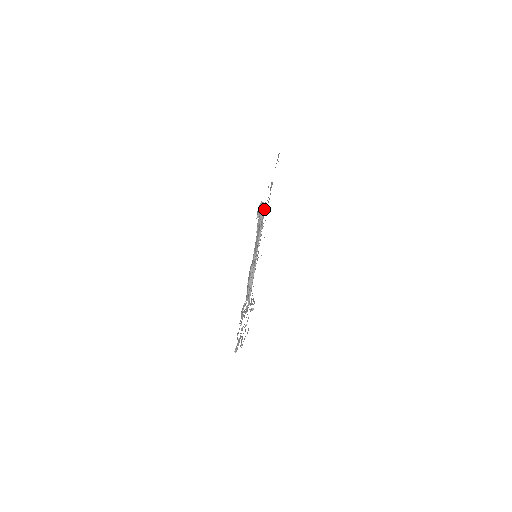
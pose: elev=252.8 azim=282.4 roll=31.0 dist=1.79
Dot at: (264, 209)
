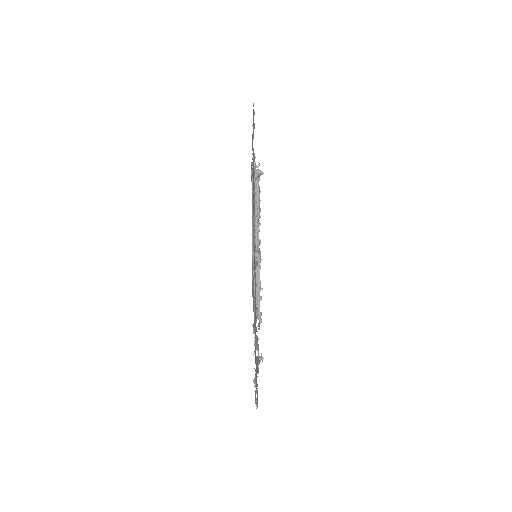
Dot at: occluded
